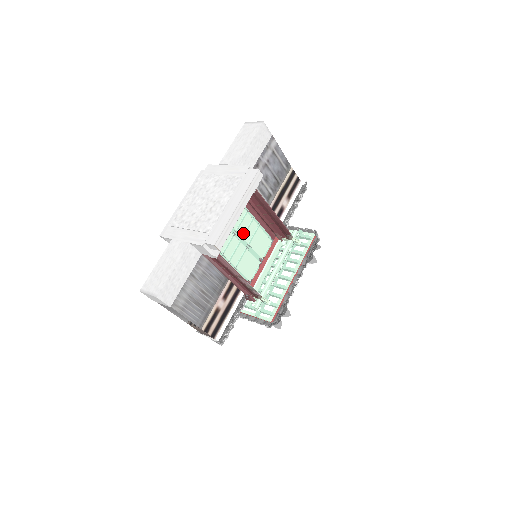
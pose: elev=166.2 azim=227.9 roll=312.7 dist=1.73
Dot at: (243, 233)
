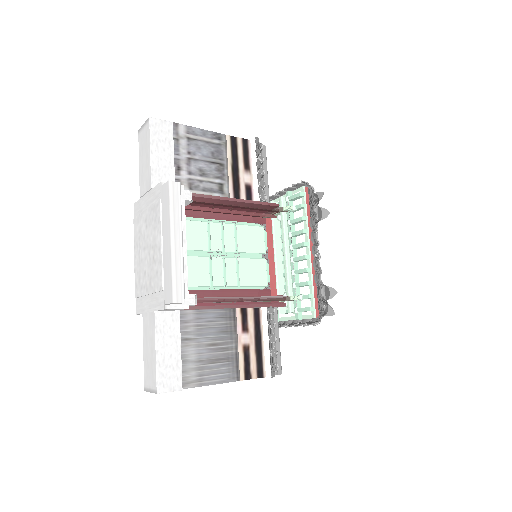
Dot at: (221, 246)
